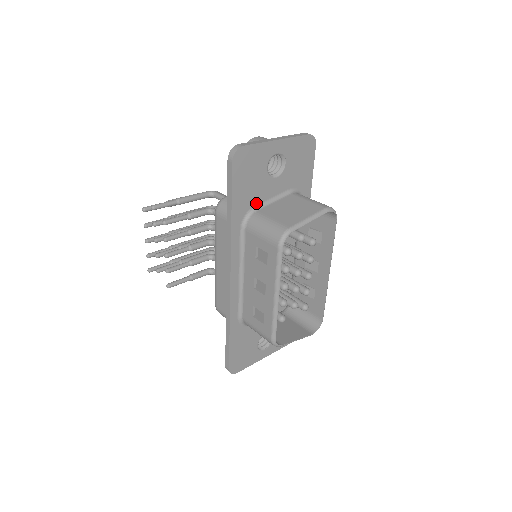
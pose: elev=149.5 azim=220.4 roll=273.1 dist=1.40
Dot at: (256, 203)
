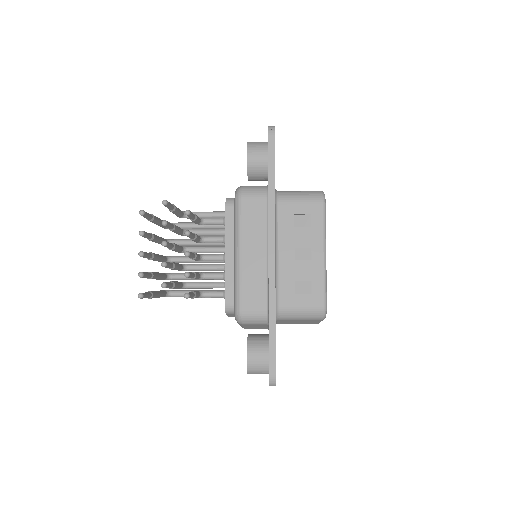
Dot at: occluded
